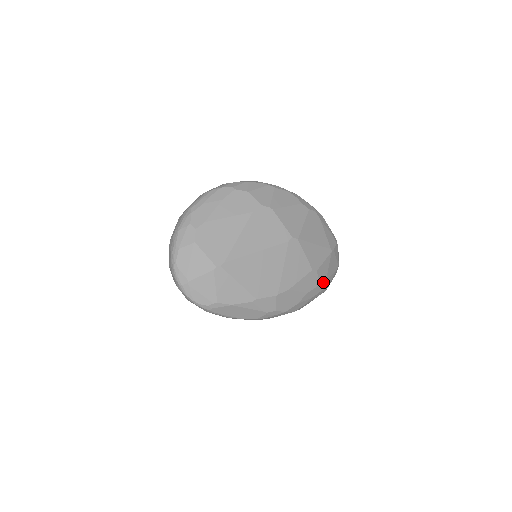
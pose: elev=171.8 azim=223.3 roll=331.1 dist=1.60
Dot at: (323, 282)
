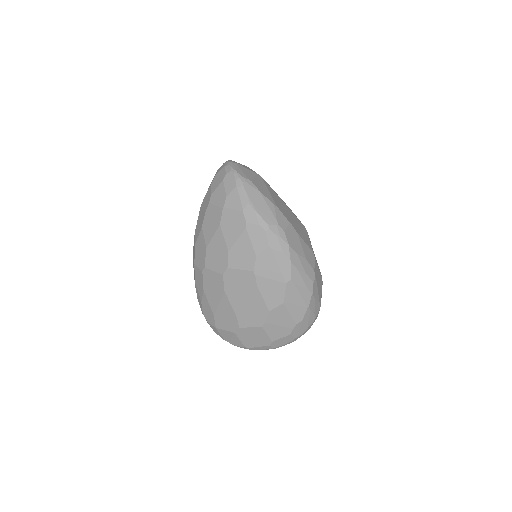
Dot at: (315, 276)
